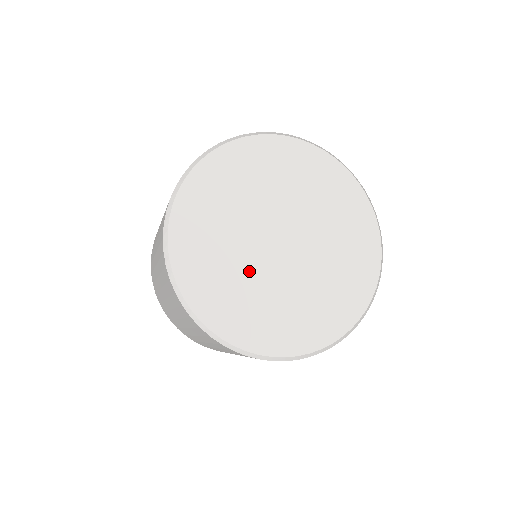
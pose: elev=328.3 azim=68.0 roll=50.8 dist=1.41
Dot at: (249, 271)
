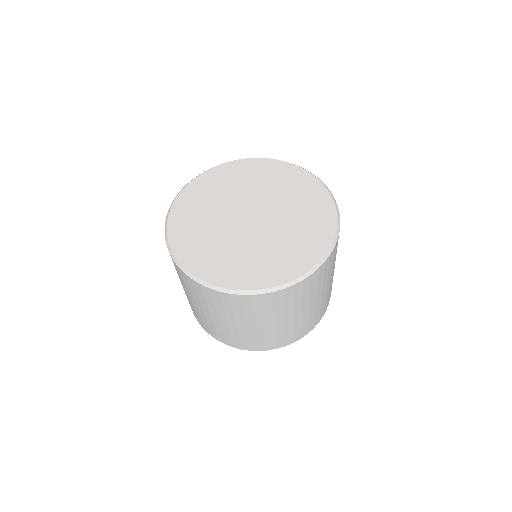
Dot at: (217, 225)
